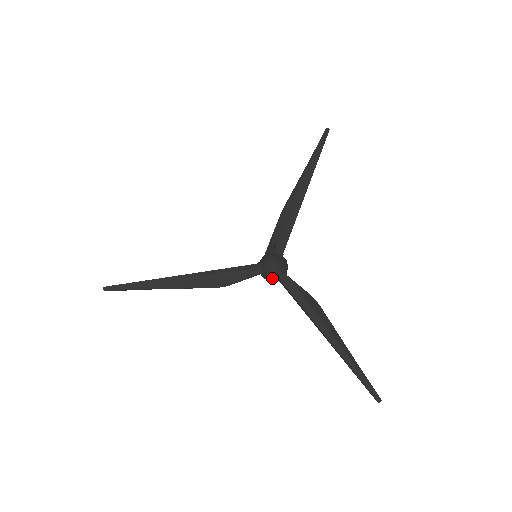
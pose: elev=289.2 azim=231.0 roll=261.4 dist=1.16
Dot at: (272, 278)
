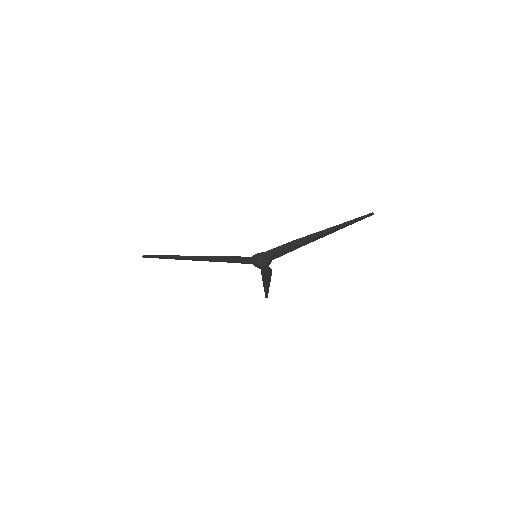
Dot at: occluded
